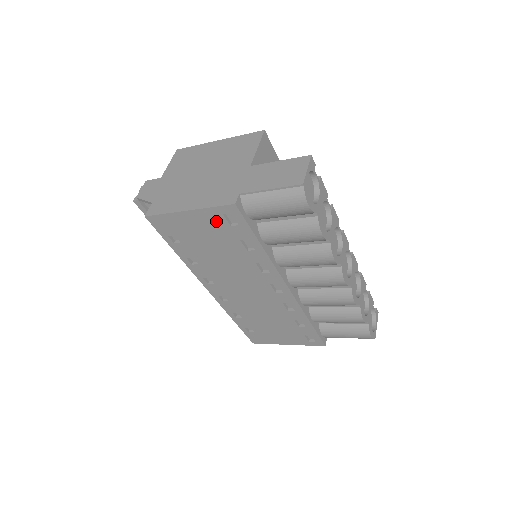
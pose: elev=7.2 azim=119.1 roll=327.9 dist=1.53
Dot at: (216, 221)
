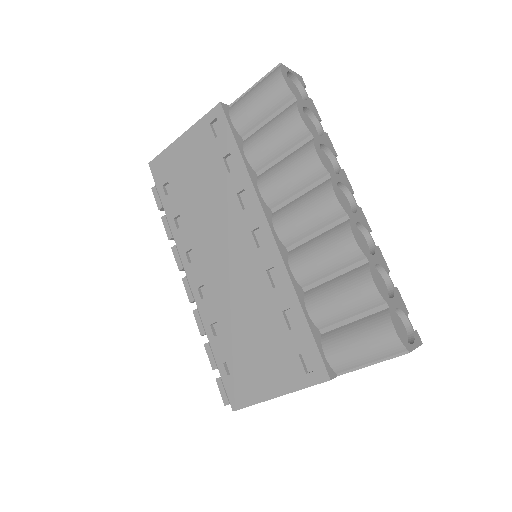
Dot at: (204, 138)
